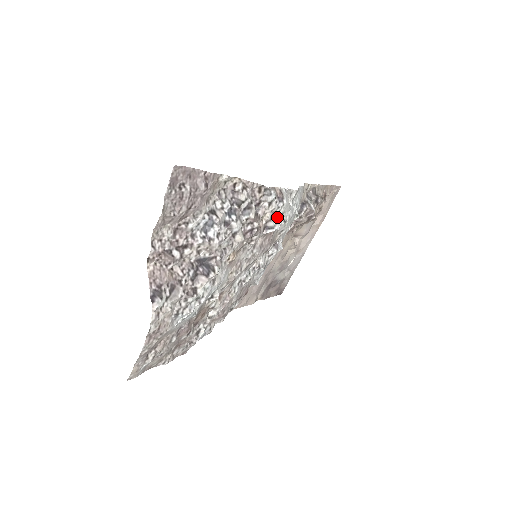
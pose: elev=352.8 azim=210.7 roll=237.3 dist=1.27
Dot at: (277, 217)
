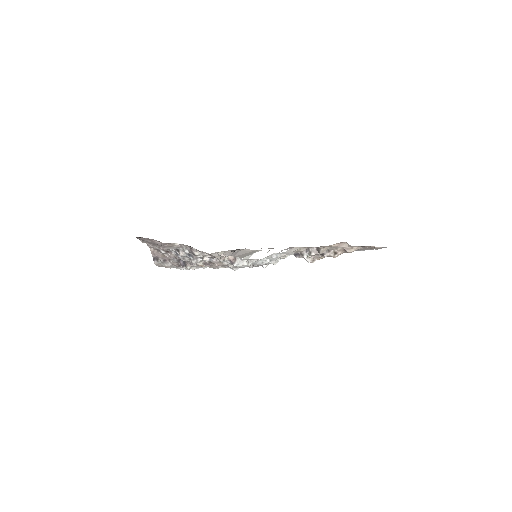
Dot at: (235, 266)
